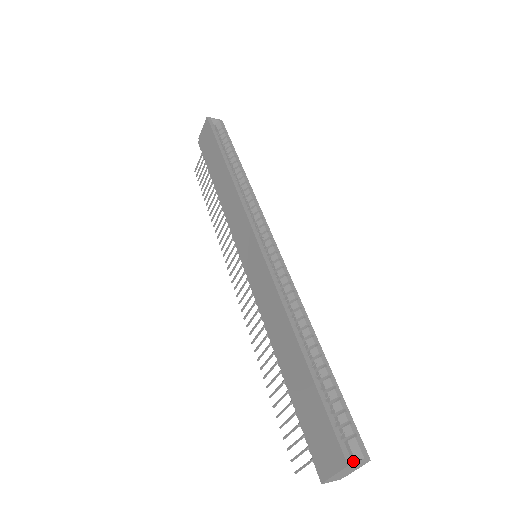
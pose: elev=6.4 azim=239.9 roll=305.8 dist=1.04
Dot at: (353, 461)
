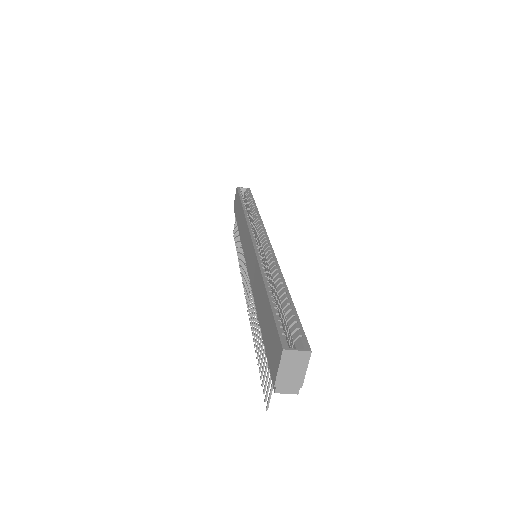
Dot at: (290, 348)
